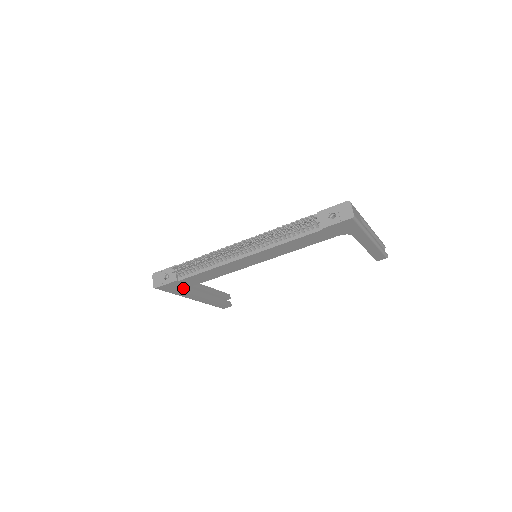
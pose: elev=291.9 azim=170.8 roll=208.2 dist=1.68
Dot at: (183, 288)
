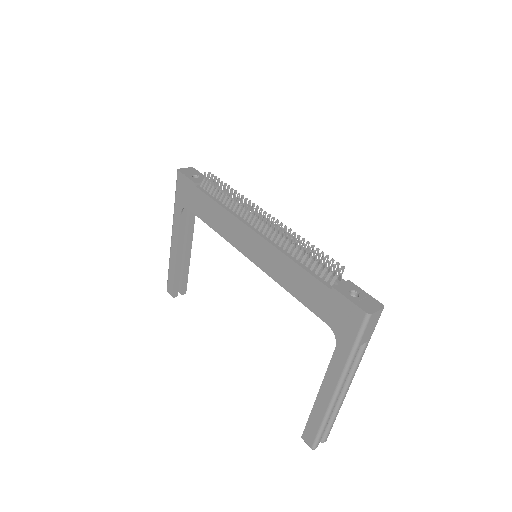
Dot at: (186, 204)
